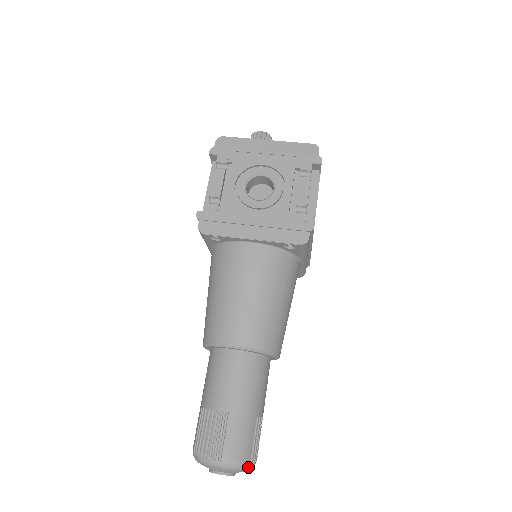
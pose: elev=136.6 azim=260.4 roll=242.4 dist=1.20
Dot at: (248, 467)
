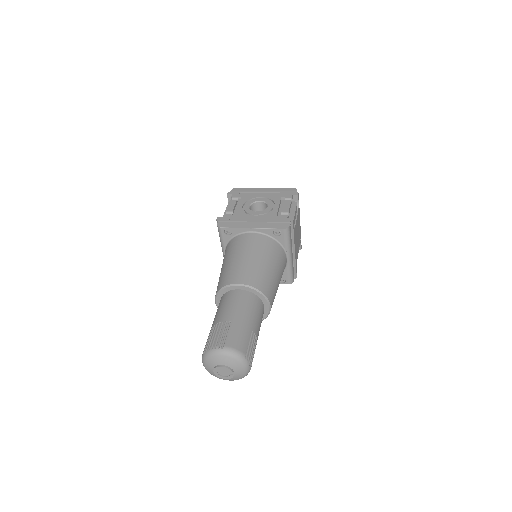
Dot at: (244, 360)
